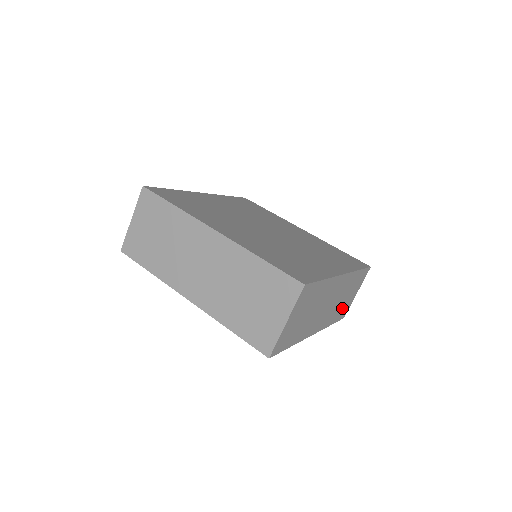
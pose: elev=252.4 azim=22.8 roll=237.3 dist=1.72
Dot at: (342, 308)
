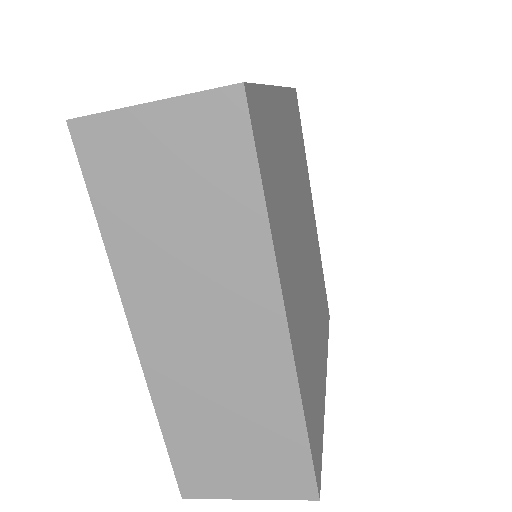
Dot at: occluded
